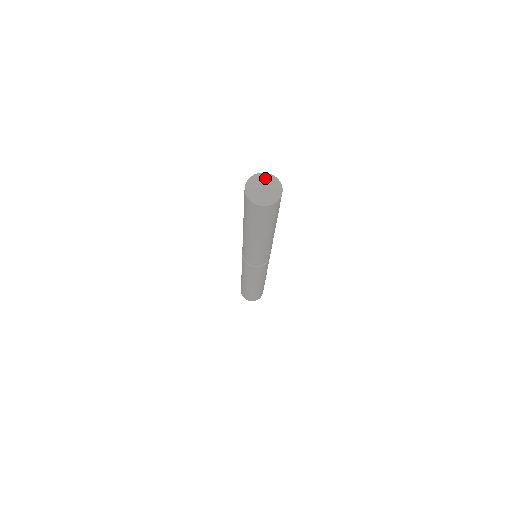
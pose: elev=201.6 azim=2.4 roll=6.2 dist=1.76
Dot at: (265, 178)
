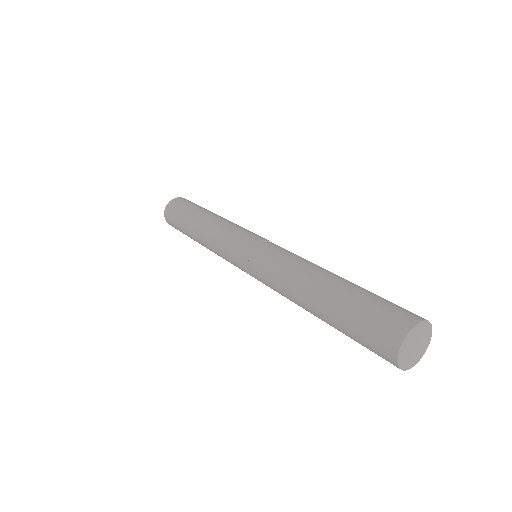
Dot at: (420, 329)
